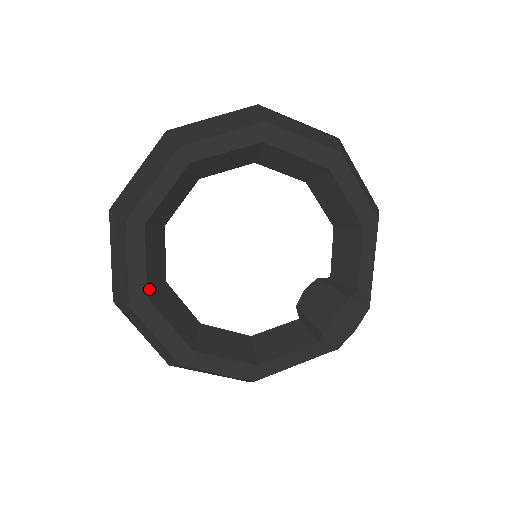
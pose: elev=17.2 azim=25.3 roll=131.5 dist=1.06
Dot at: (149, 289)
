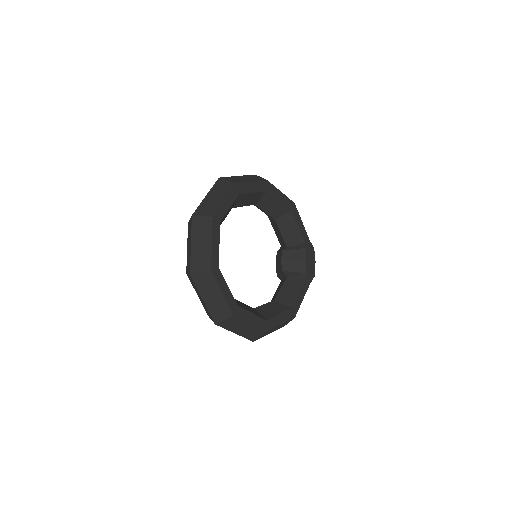
Dot at: (235, 301)
